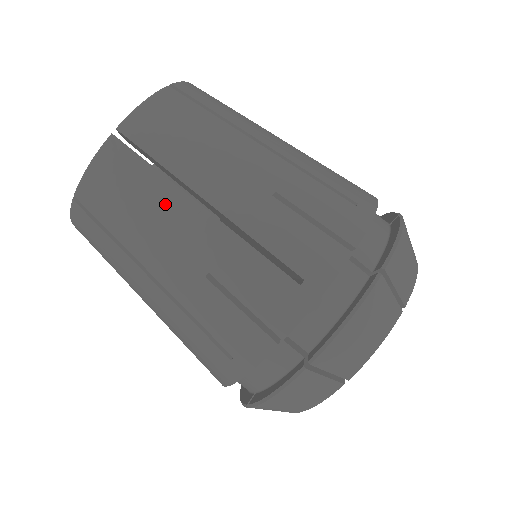
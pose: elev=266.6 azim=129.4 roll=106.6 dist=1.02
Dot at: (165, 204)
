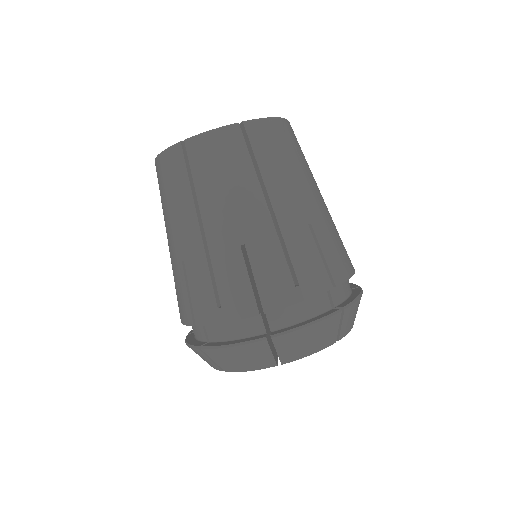
Dot at: (300, 172)
